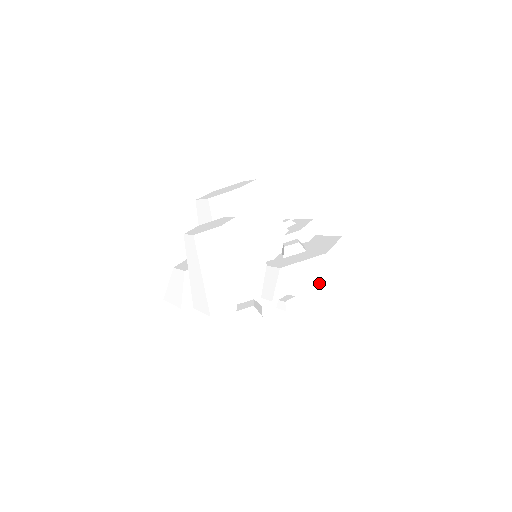
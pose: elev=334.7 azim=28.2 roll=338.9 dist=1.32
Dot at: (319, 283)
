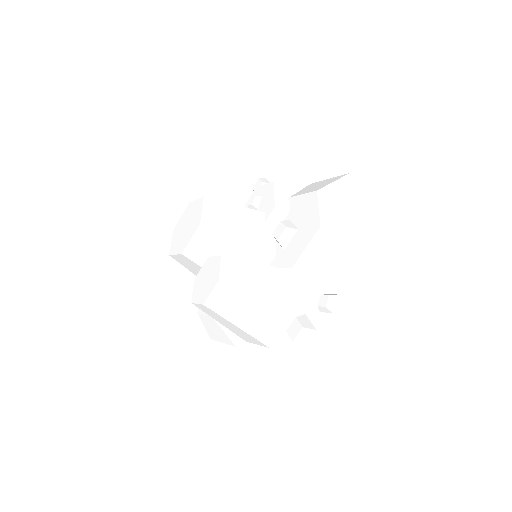
Dot at: (336, 260)
